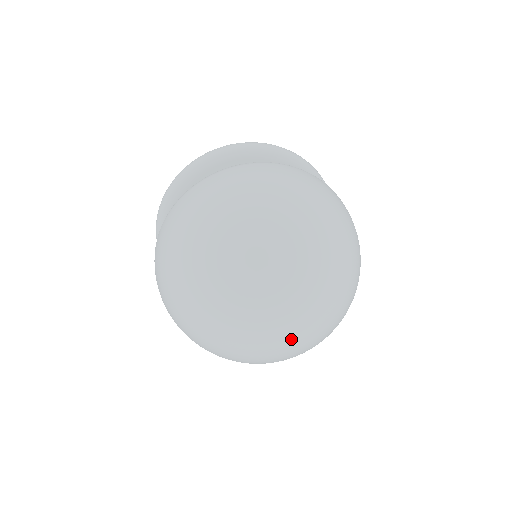
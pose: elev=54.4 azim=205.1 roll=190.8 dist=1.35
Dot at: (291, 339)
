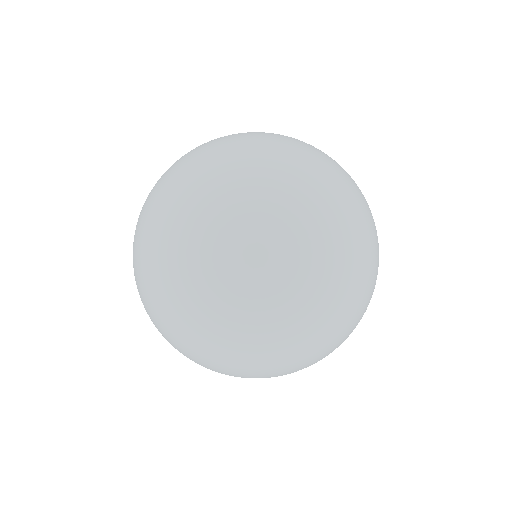
Dot at: (291, 253)
